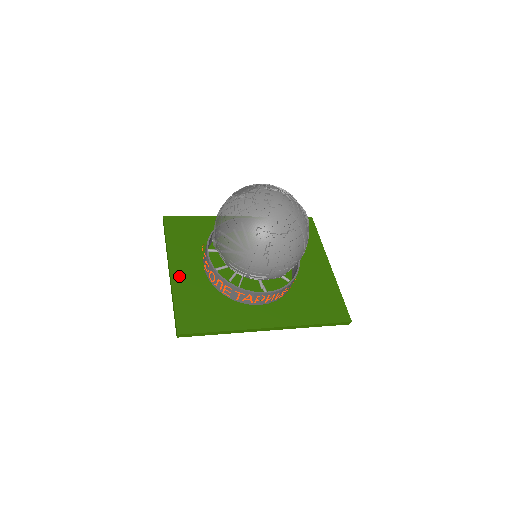
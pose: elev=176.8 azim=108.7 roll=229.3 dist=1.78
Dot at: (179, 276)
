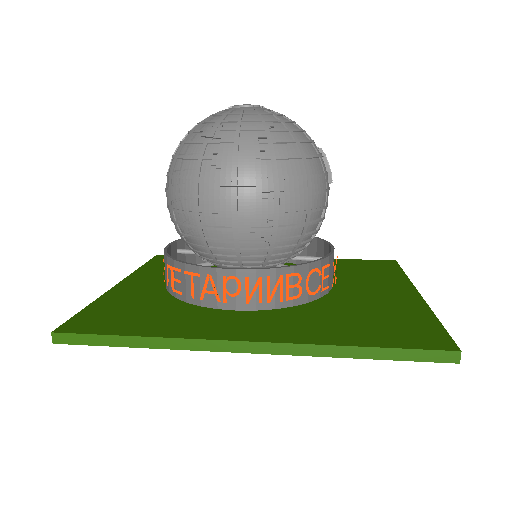
Dot at: (125, 288)
